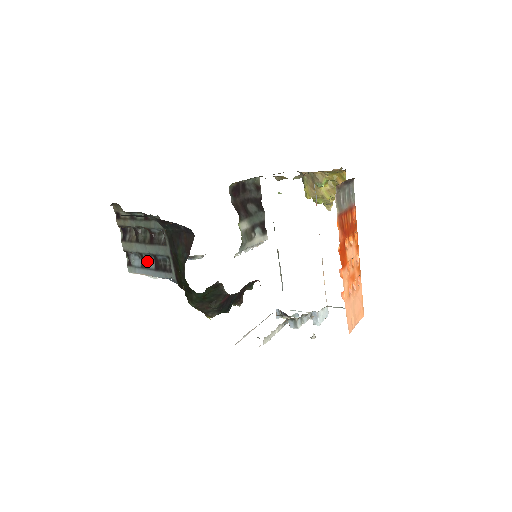
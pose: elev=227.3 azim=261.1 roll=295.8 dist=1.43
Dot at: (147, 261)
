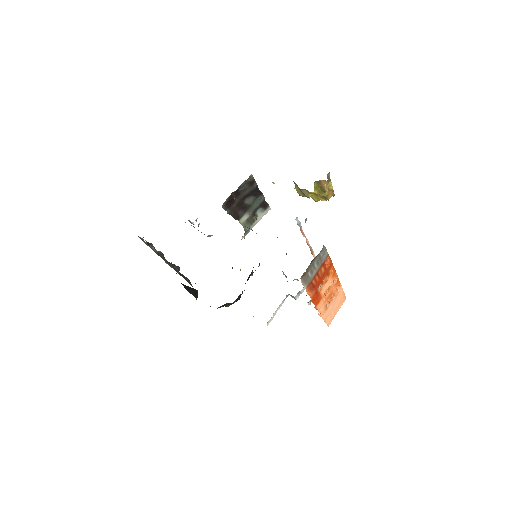
Dot at: occluded
